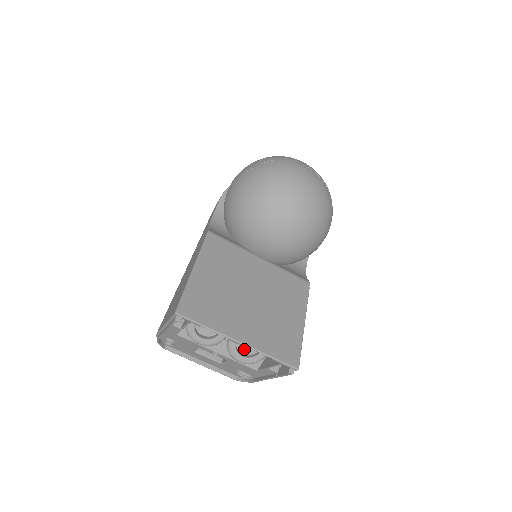
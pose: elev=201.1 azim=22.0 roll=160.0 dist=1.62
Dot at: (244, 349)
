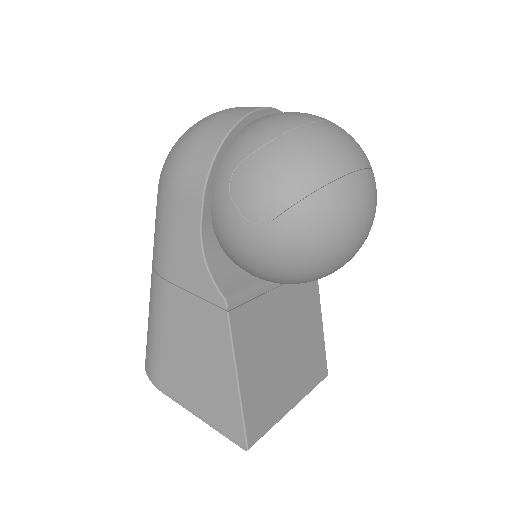
Dot at: occluded
